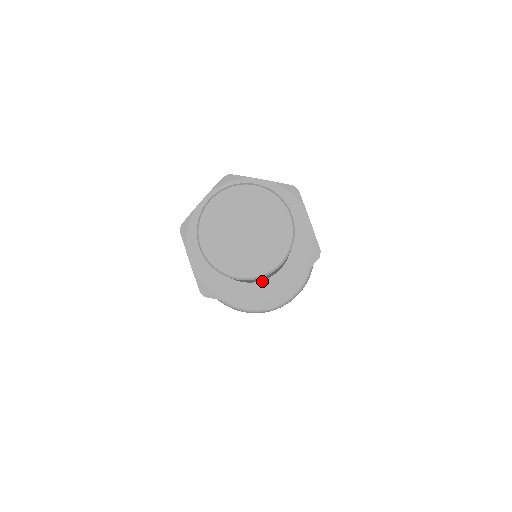
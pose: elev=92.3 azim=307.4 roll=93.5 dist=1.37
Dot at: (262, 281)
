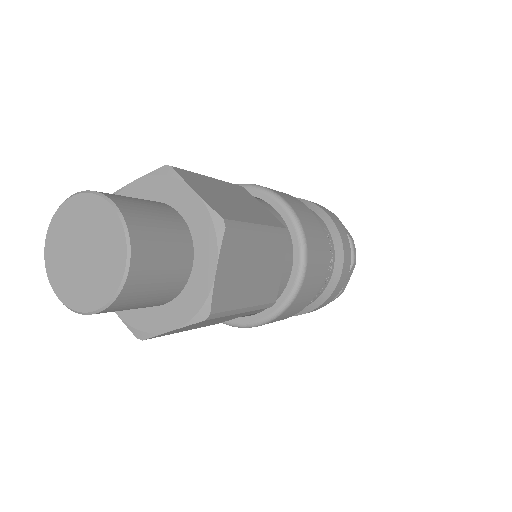
Dot at: (182, 292)
